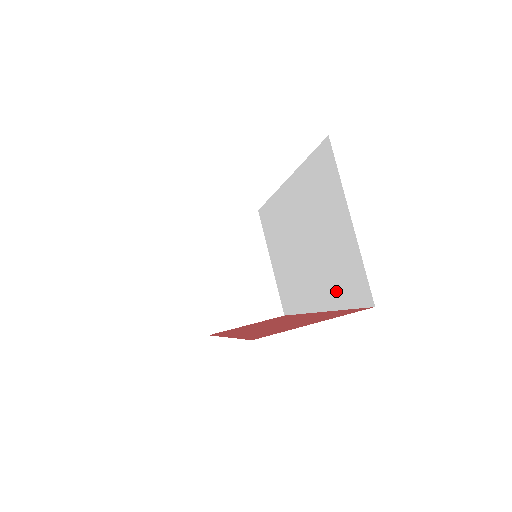
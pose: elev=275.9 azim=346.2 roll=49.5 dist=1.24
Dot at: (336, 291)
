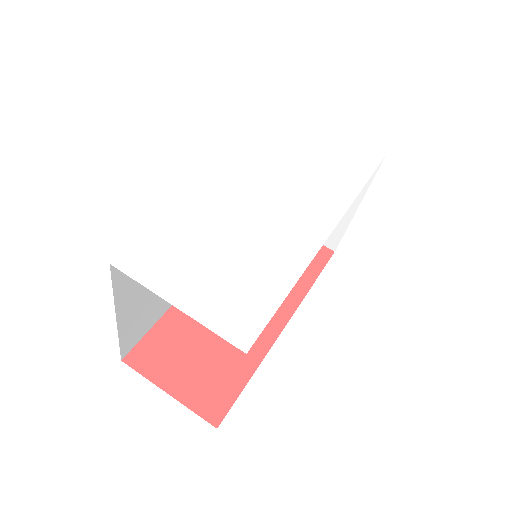
Dot at: occluded
